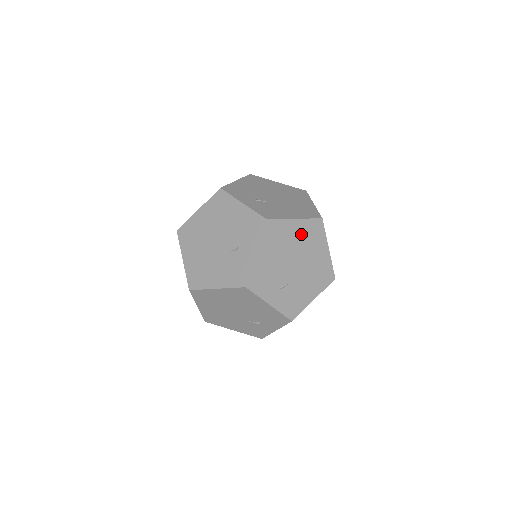
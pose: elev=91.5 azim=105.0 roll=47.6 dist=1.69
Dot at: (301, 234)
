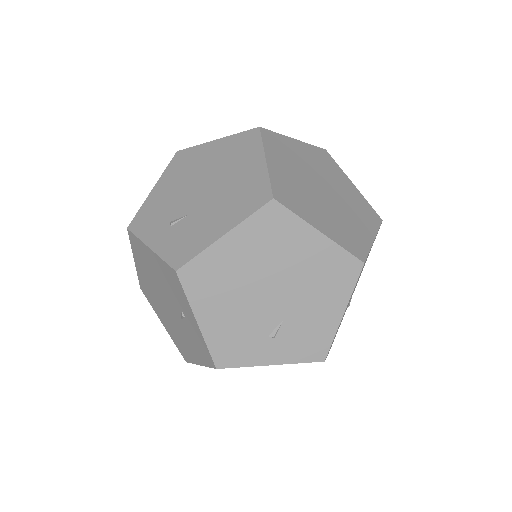
Dot at: occluded
